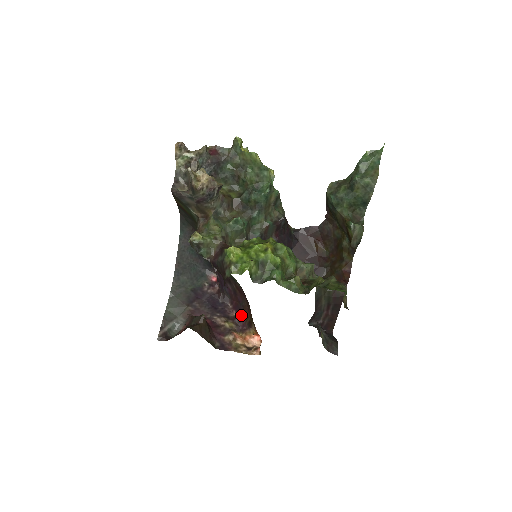
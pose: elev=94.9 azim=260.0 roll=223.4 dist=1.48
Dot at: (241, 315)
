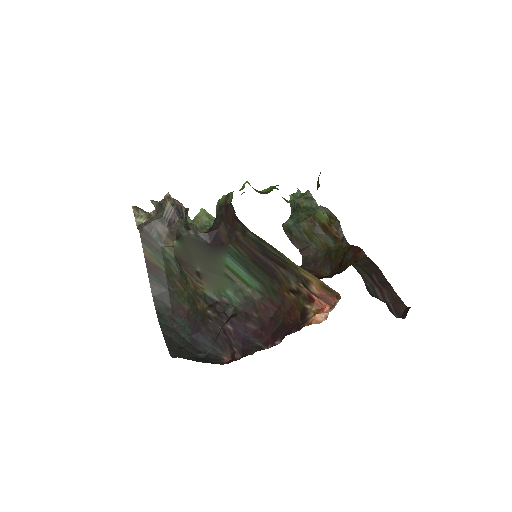
Dot at: (287, 329)
